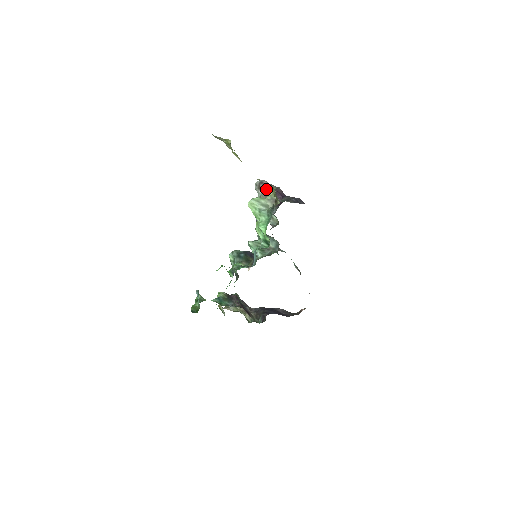
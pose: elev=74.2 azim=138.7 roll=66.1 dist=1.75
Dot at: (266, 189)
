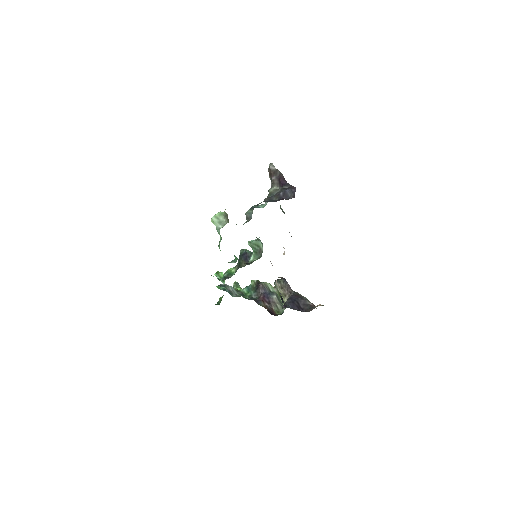
Dot at: (272, 176)
